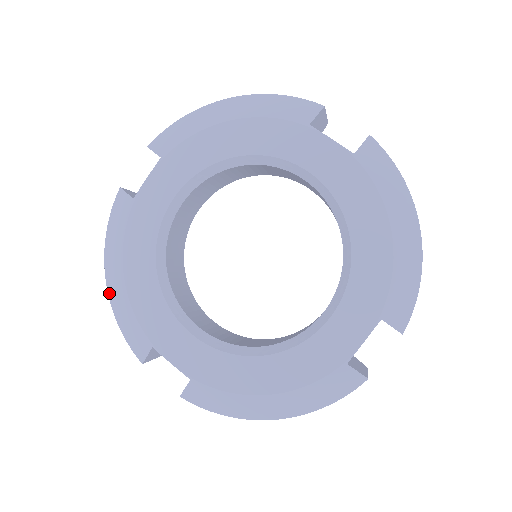
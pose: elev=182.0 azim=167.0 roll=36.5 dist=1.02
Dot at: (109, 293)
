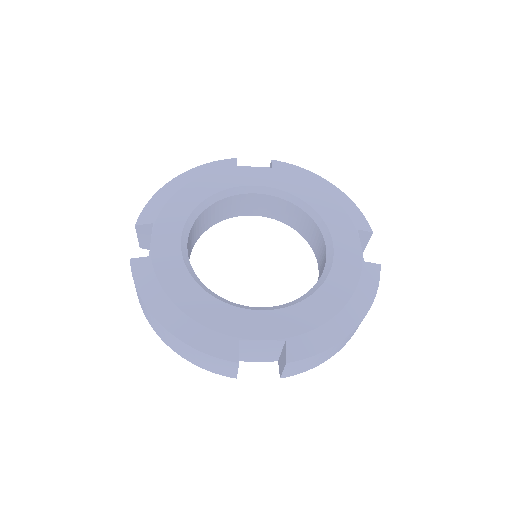
Dot at: (172, 332)
